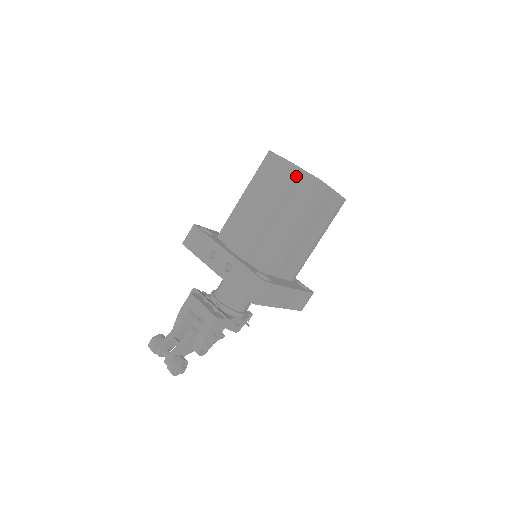
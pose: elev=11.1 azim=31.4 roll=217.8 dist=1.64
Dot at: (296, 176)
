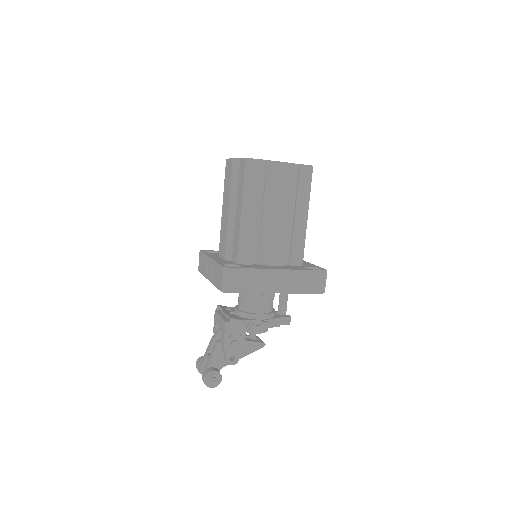
Dot at: (234, 167)
